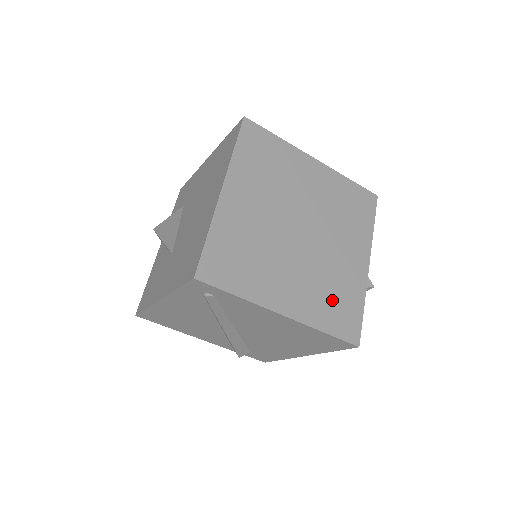
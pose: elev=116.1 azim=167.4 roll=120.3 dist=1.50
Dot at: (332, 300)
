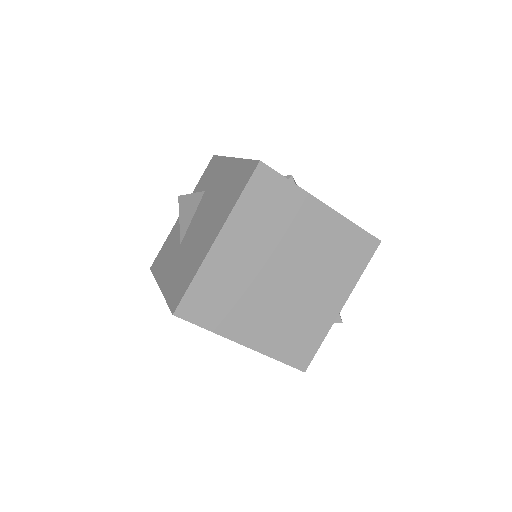
Dot at: (293, 335)
